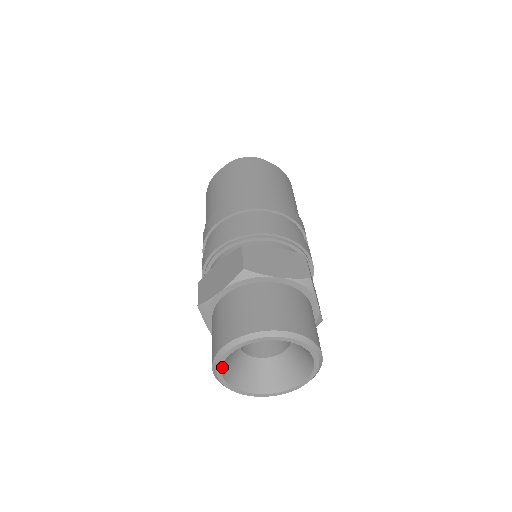
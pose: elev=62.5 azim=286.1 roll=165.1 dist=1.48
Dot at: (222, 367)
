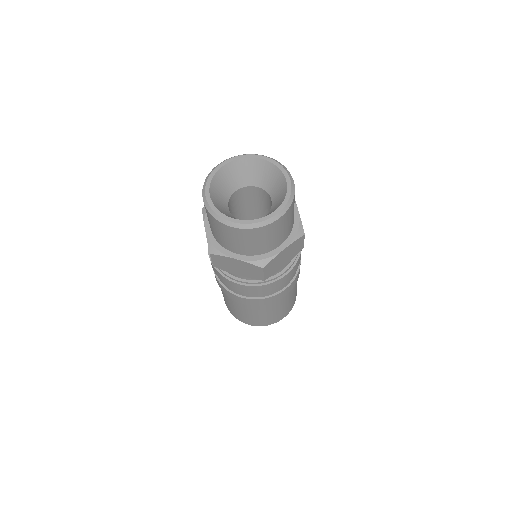
Dot at: (211, 184)
